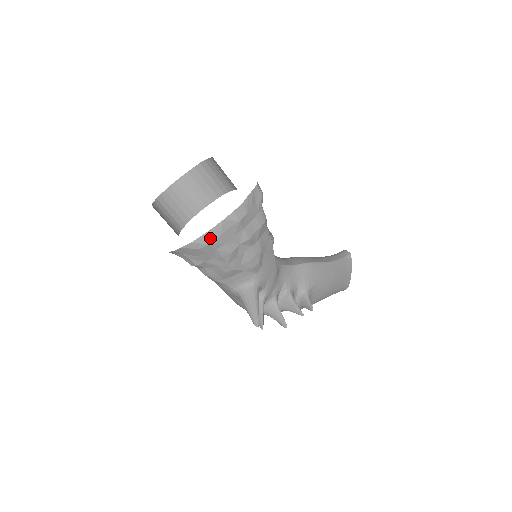
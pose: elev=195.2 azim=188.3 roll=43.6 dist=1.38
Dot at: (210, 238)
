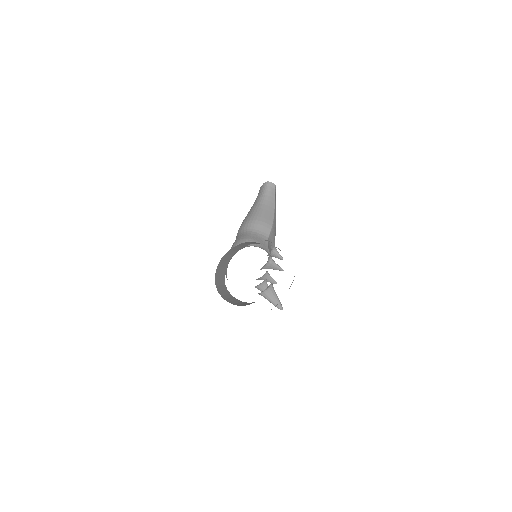
Dot at: occluded
